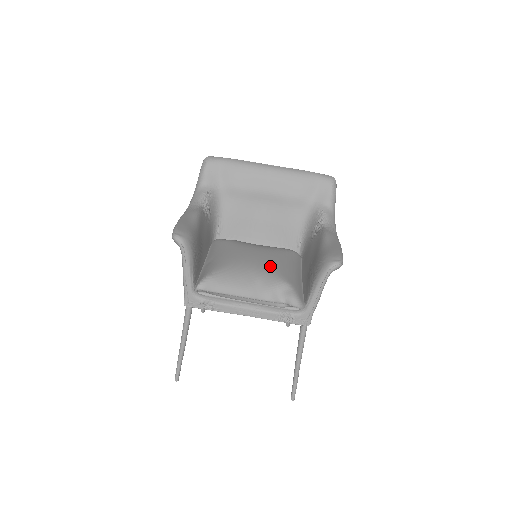
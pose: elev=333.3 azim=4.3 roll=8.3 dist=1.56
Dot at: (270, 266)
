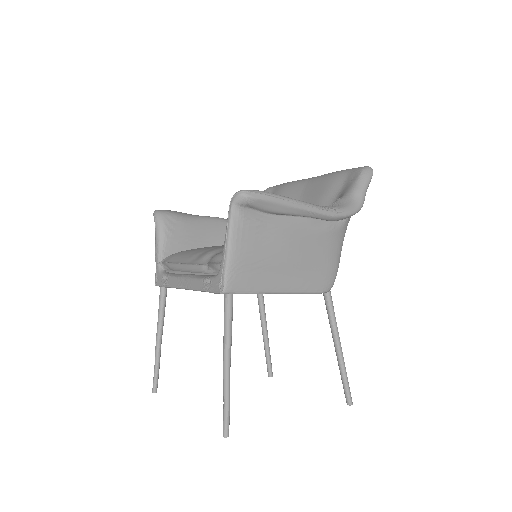
Dot at: occluded
